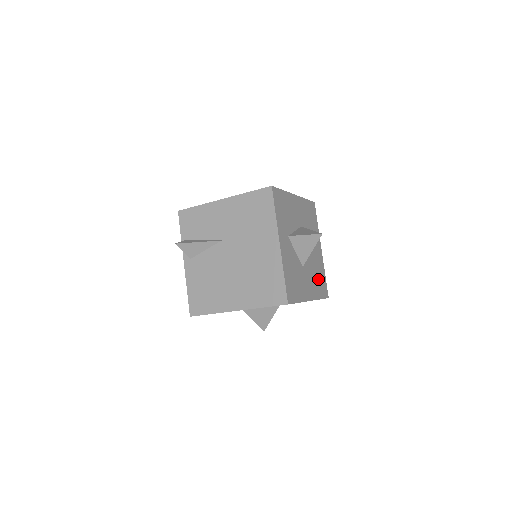
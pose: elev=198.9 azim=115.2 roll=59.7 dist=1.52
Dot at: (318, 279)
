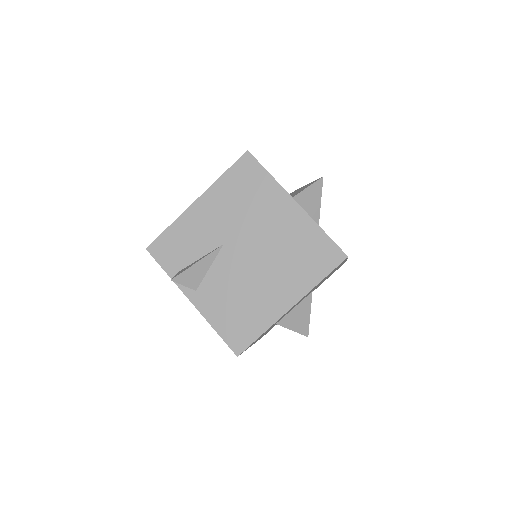
Dot at: occluded
